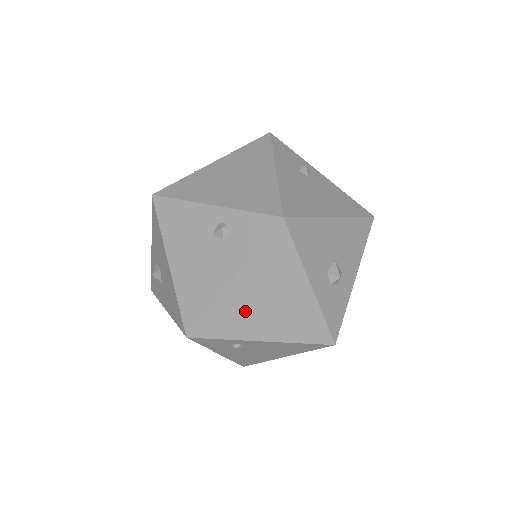
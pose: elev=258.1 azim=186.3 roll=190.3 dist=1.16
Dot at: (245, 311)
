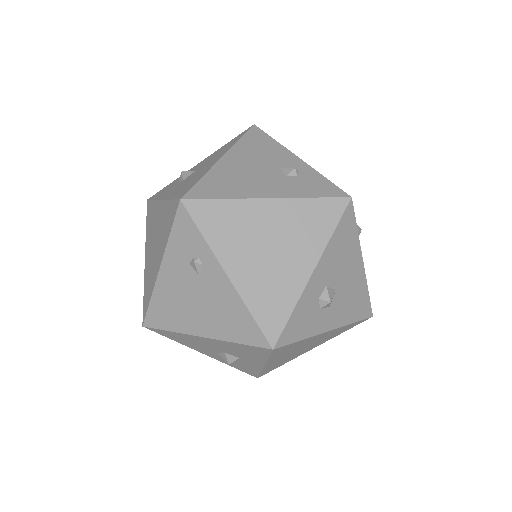
Dot at: (246, 232)
